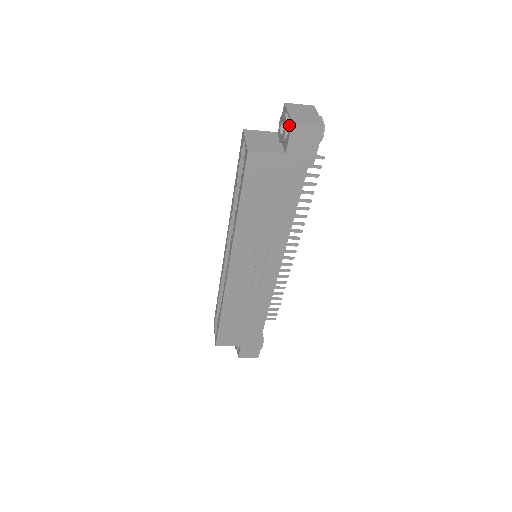
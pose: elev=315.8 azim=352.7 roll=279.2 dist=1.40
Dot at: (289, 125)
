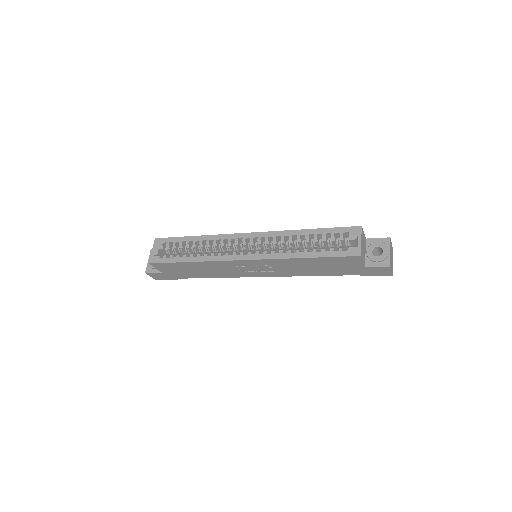
Dot at: (386, 261)
